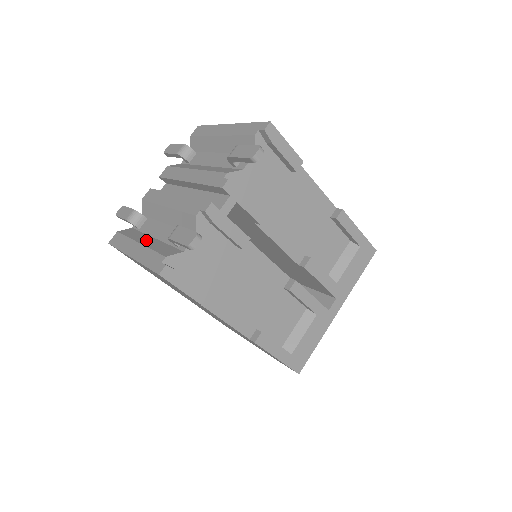
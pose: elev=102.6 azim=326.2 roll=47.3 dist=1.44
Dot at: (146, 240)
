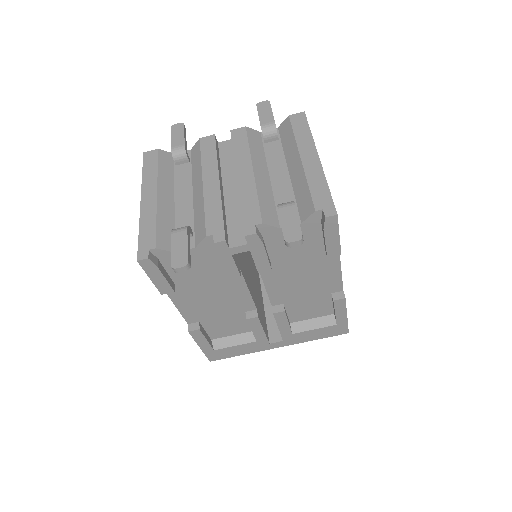
Dot at: (165, 195)
